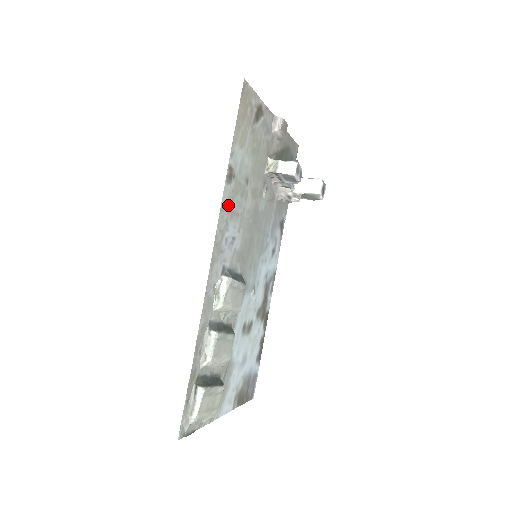
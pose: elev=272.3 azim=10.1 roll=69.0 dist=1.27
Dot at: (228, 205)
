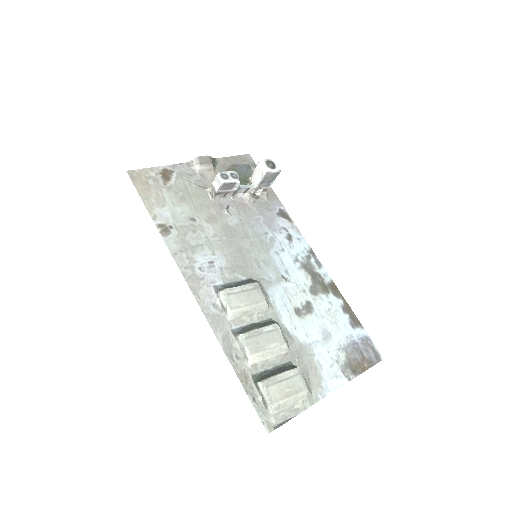
Dot at: (181, 247)
